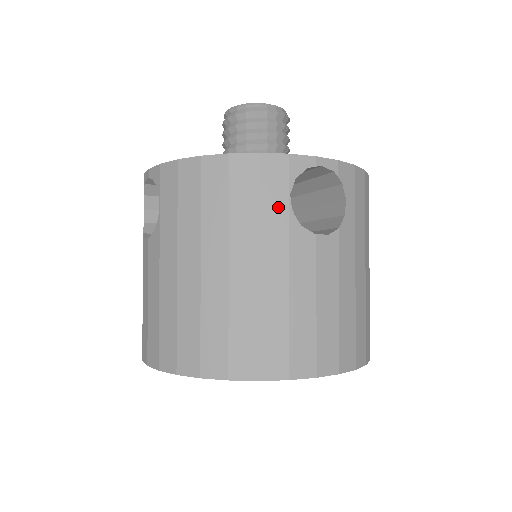
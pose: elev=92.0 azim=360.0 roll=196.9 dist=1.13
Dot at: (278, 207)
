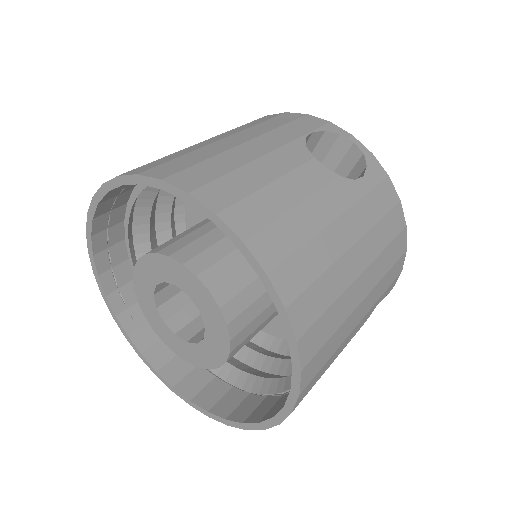
Dot at: (296, 132)
